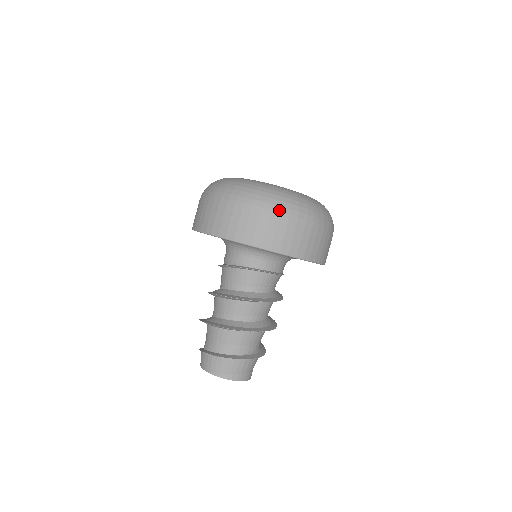
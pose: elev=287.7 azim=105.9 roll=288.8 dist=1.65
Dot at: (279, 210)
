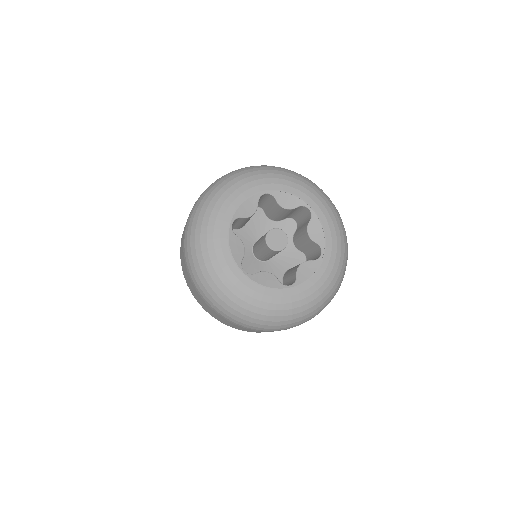
Dot at: (266, 330)
